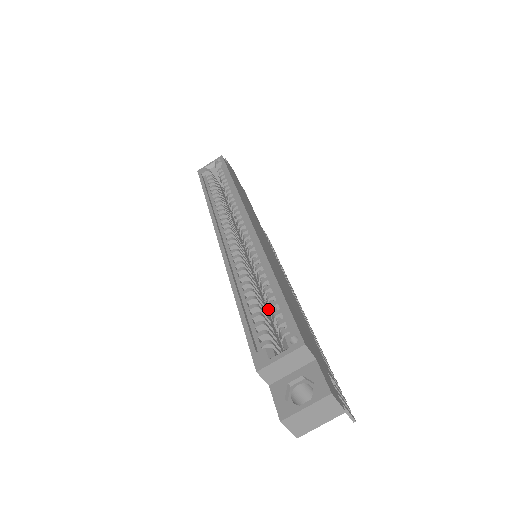
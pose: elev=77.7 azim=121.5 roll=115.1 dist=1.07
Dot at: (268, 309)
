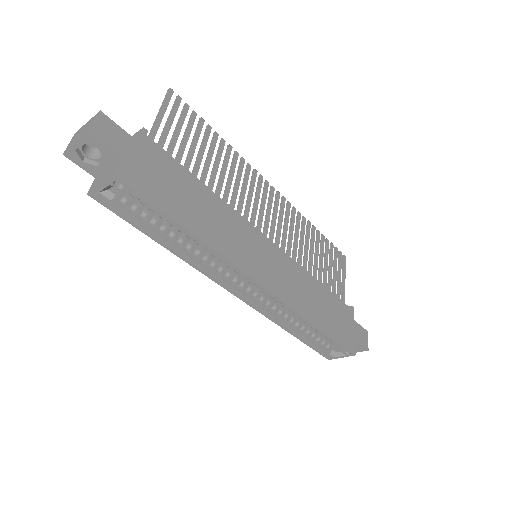
Dot at: occluded
